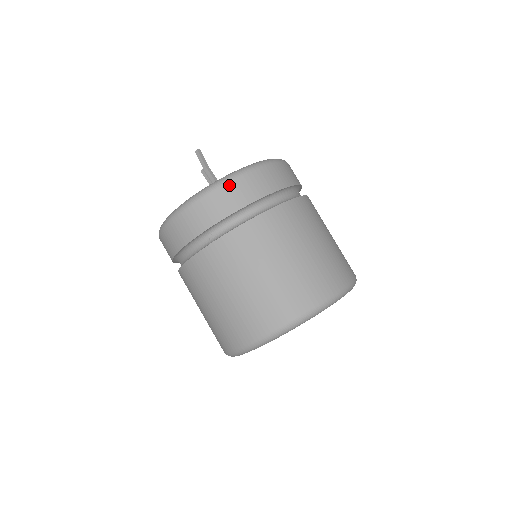
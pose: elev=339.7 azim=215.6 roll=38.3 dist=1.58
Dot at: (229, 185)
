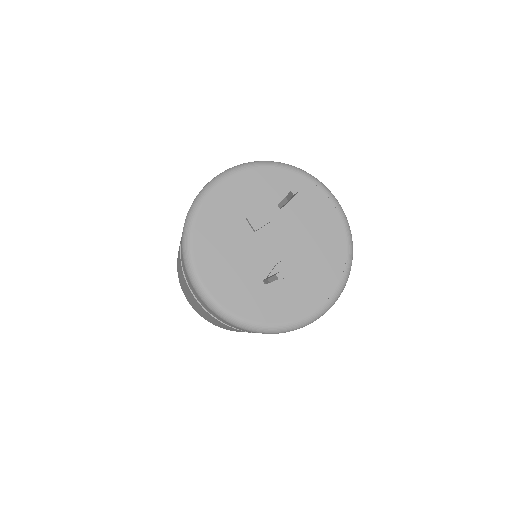
Dot at: occluded
